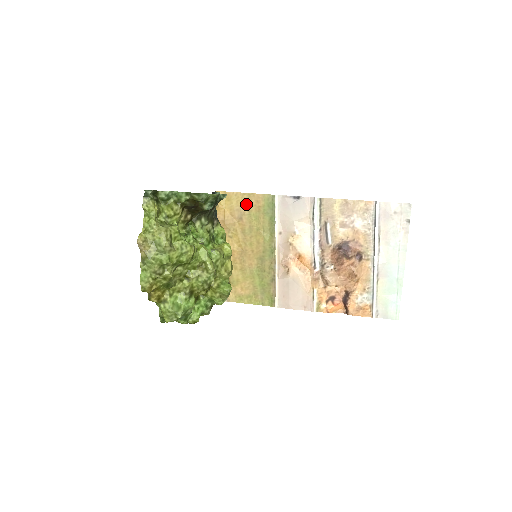
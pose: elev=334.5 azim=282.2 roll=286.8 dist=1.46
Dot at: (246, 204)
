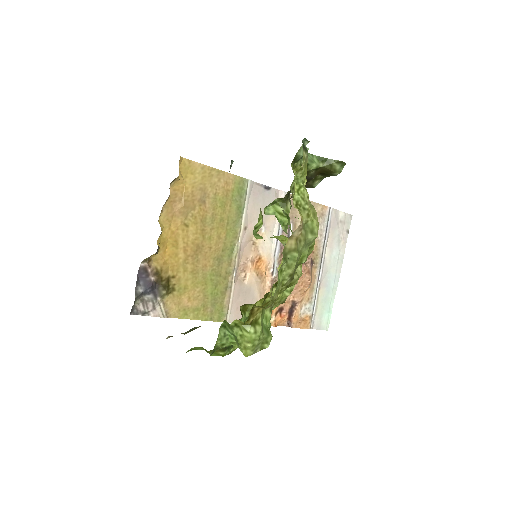
Dot at: (213, 183)
